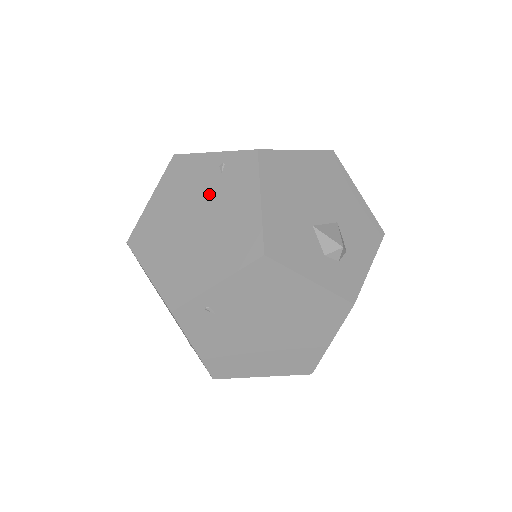
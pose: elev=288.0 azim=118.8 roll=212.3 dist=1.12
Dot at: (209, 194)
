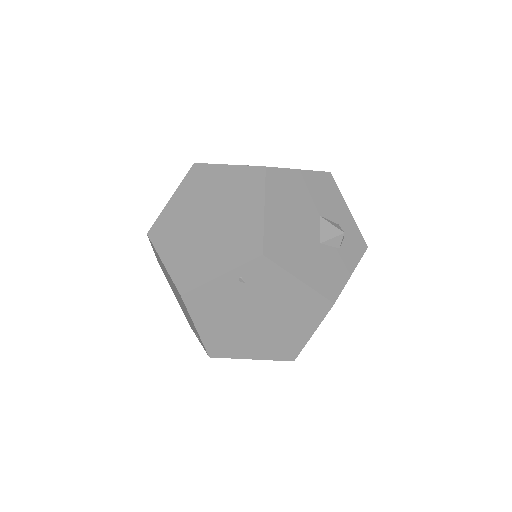
Dot at: (250, 300)
